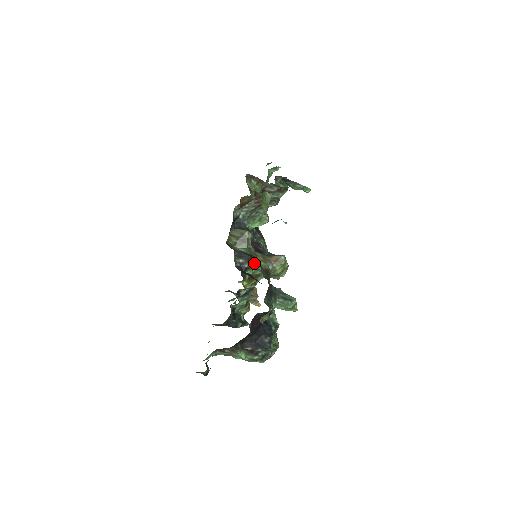
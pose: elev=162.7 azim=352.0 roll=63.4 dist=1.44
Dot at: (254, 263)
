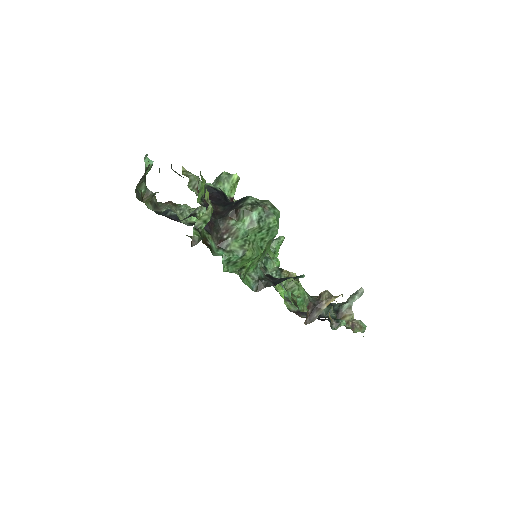
Dot at: (195, 210)
